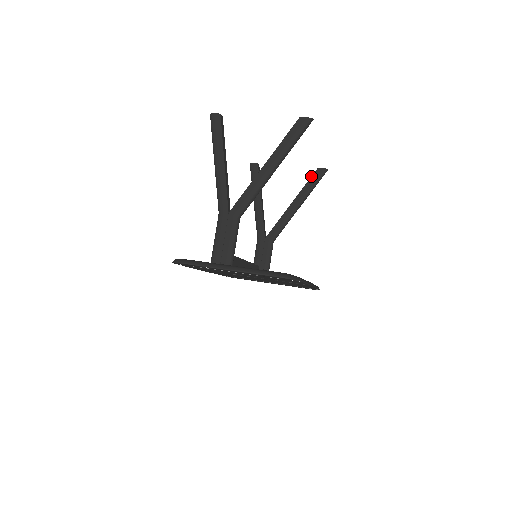
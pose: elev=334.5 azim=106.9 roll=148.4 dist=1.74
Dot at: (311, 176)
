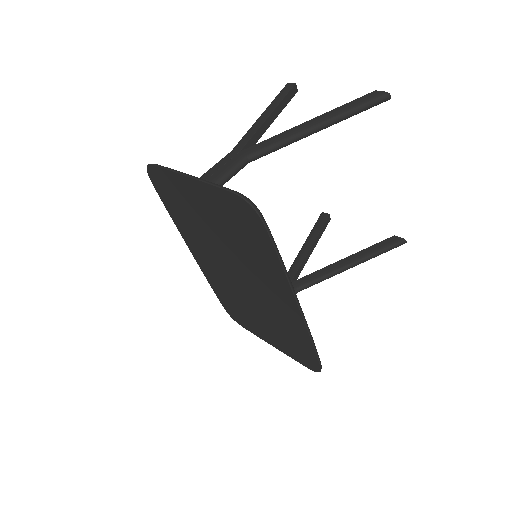
Dot at: occluded
